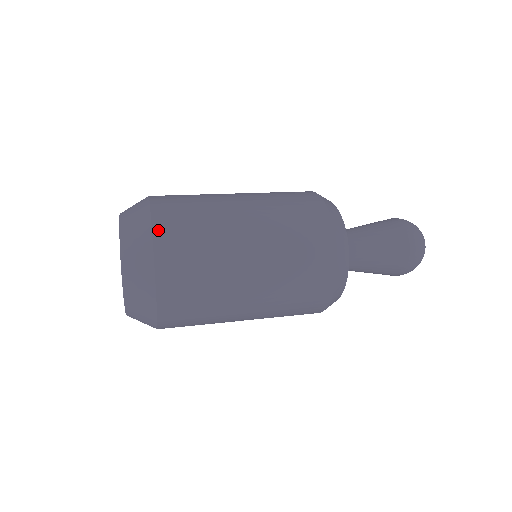
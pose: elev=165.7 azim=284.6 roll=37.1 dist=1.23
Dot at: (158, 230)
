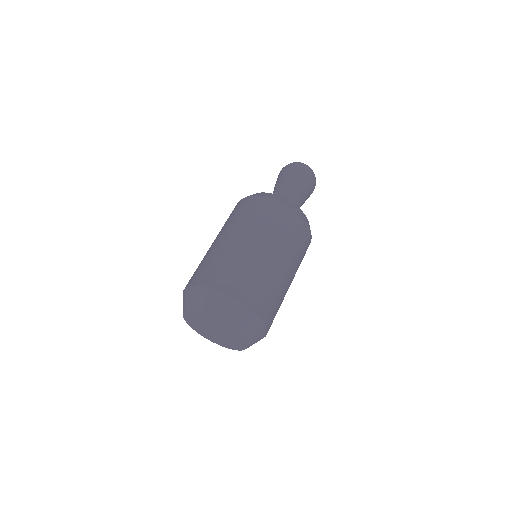
Dot at: (262, 316)
